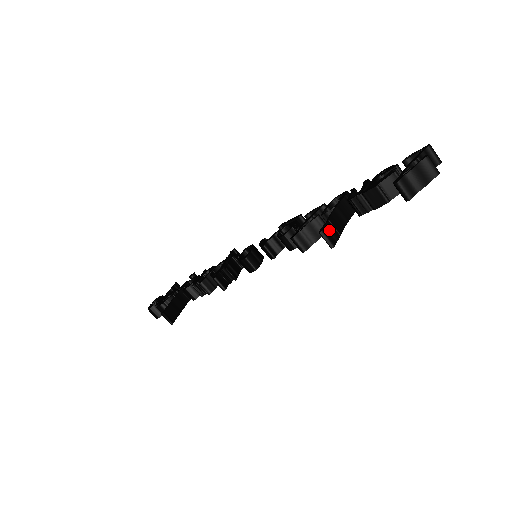
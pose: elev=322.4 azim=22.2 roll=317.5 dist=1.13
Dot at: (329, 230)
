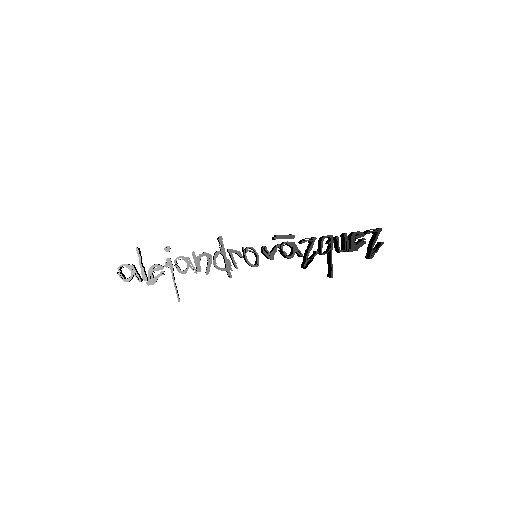
Dot at: (332, 271)
